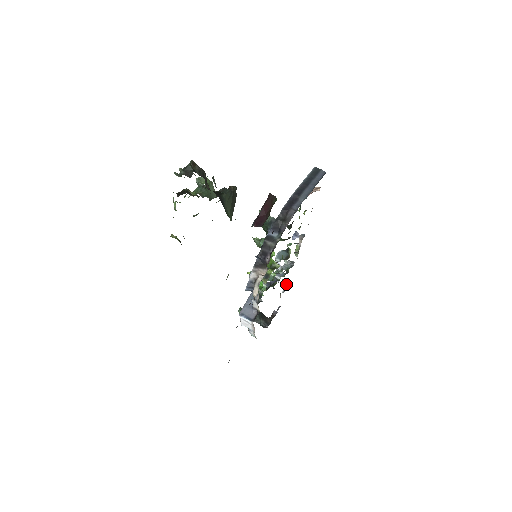
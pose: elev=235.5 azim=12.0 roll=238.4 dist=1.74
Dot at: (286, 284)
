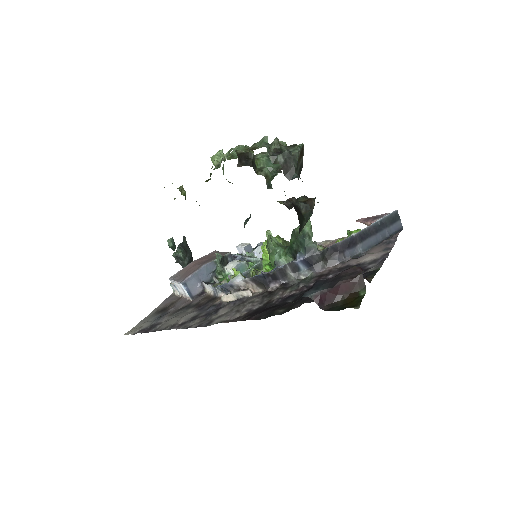
Dot at: occluded
